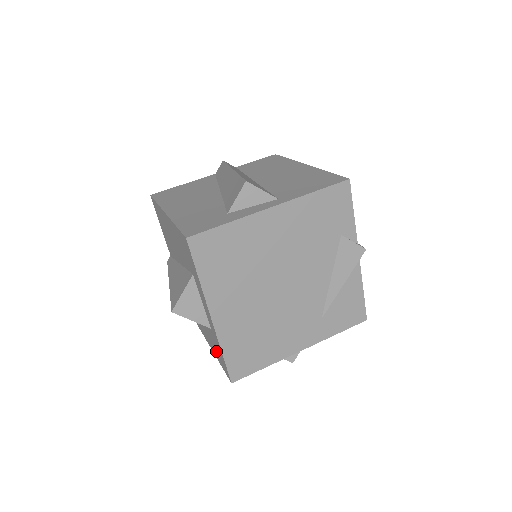
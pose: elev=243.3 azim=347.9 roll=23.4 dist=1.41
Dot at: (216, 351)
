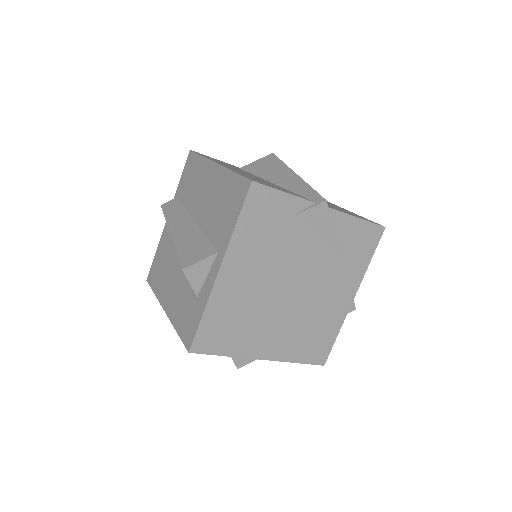
Dot at: occluded
